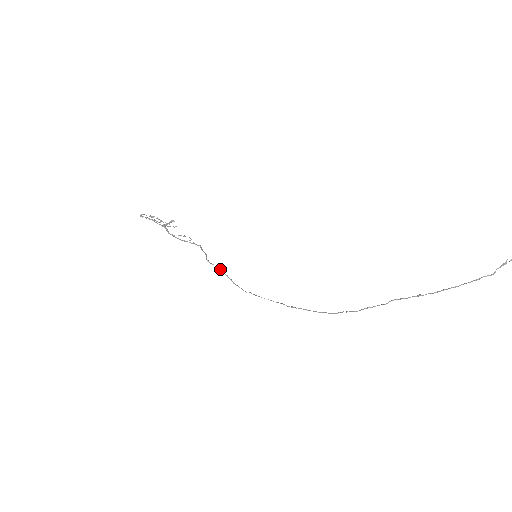
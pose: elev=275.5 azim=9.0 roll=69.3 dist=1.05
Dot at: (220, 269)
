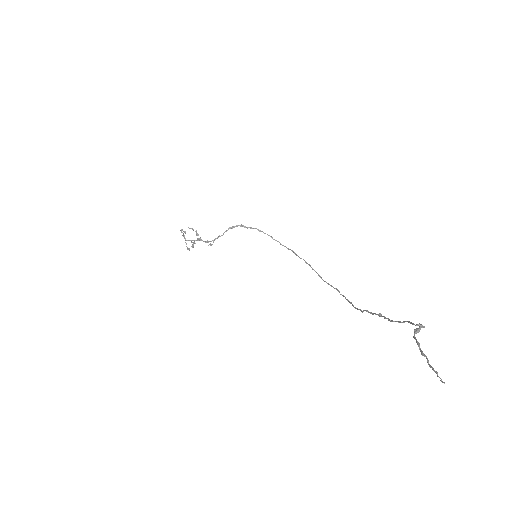
Dot at: (259, 231)
